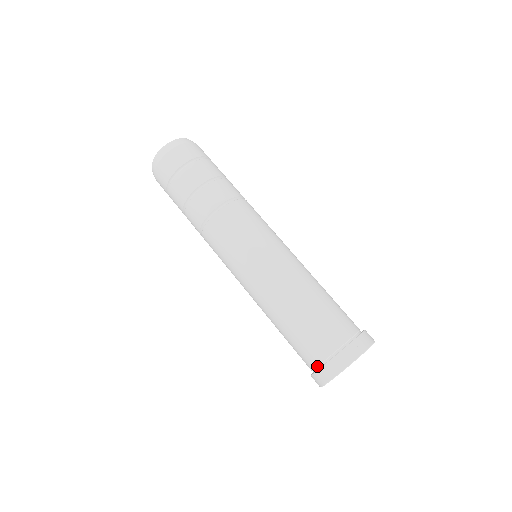
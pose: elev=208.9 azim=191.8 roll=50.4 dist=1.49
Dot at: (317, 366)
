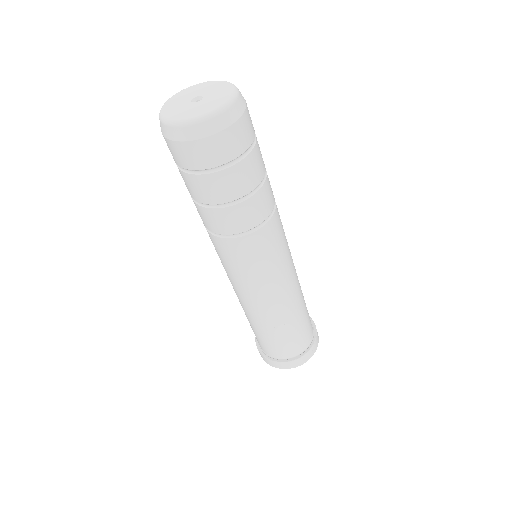
Dot at: (274, 357)
